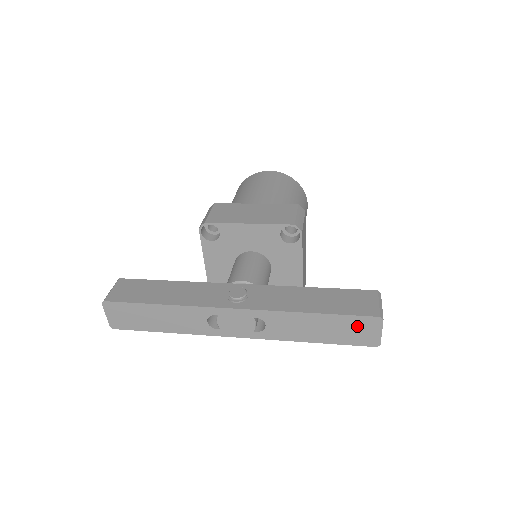
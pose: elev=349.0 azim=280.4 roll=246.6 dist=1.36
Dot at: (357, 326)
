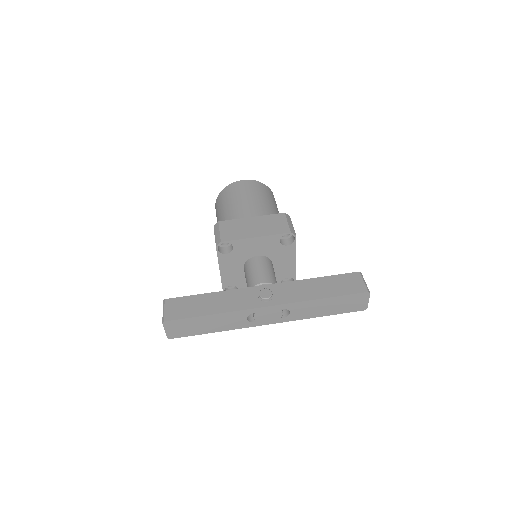
Dot at: (353, 300)
